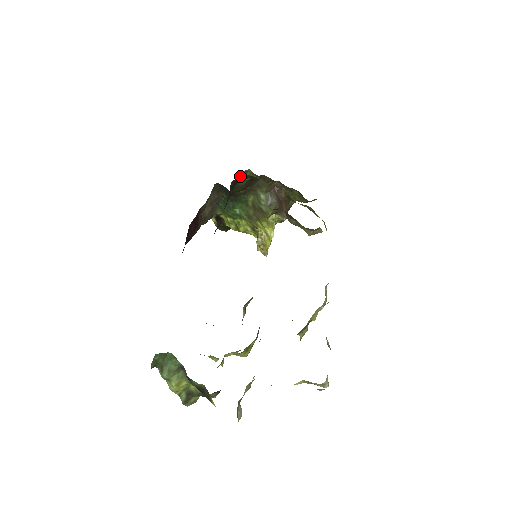
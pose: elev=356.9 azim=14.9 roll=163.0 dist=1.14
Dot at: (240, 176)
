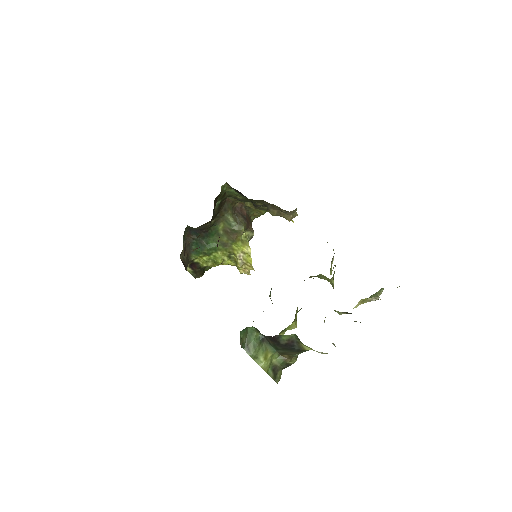
Dot at: (220, 192)
